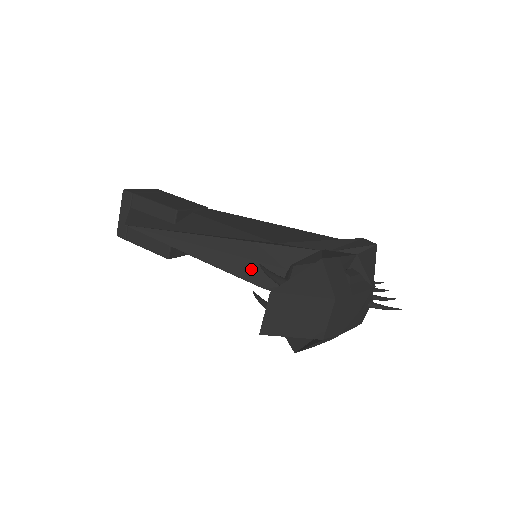
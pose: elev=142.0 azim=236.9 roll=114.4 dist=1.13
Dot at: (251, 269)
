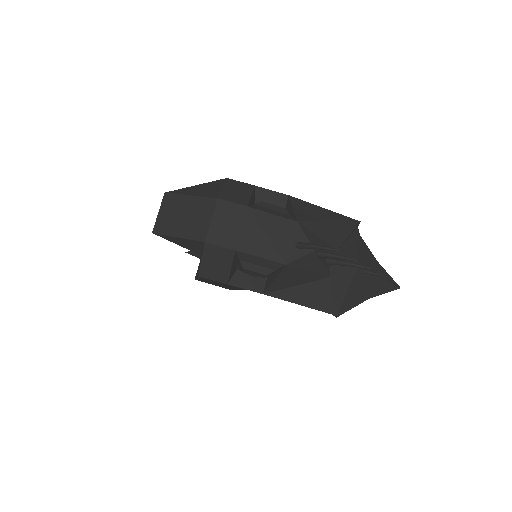
Dot at: occluded
